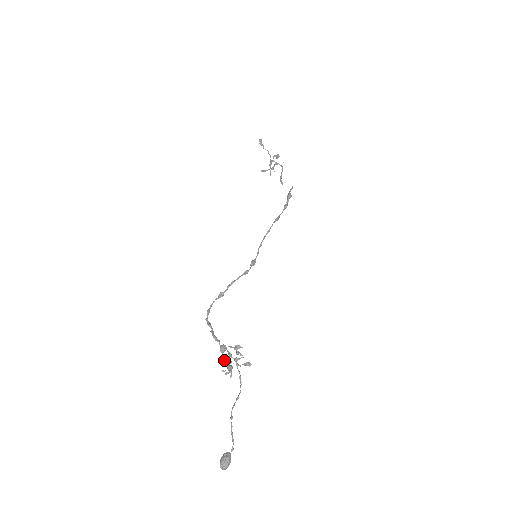
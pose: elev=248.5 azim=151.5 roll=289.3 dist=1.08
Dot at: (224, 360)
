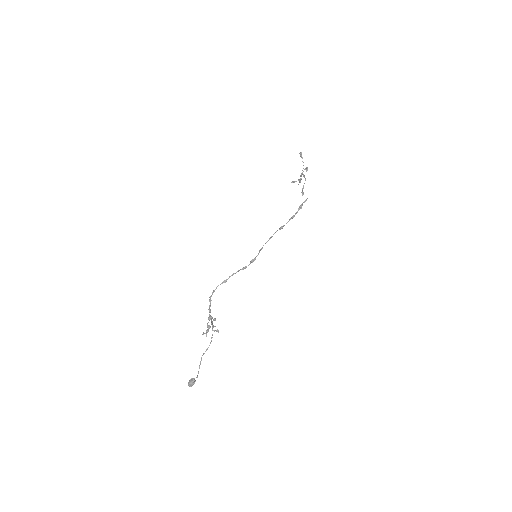
Dot at: (207, 325)
